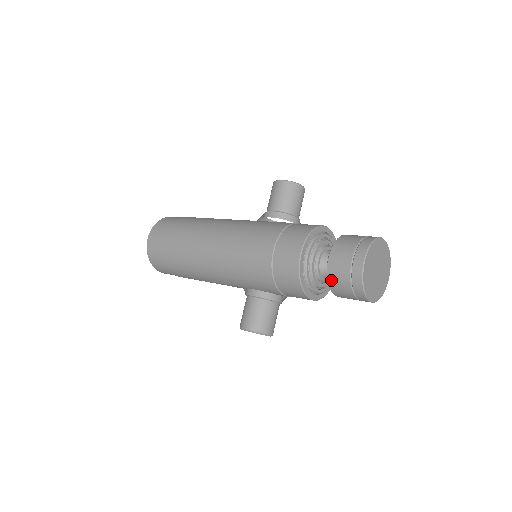
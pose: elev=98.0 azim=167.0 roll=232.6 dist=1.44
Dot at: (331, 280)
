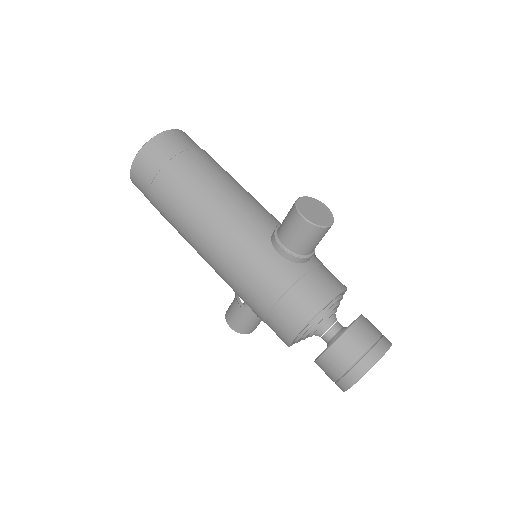
Dot at: occluded
